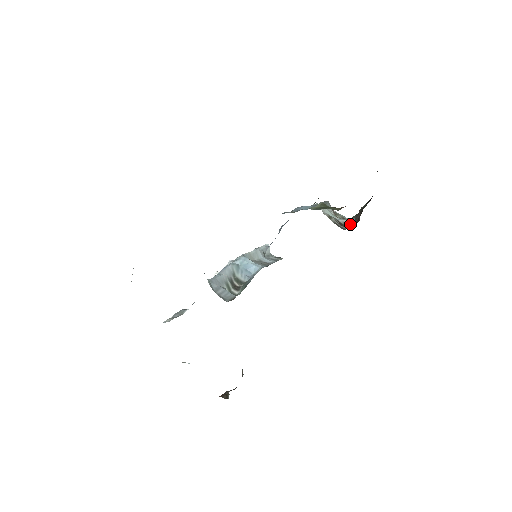
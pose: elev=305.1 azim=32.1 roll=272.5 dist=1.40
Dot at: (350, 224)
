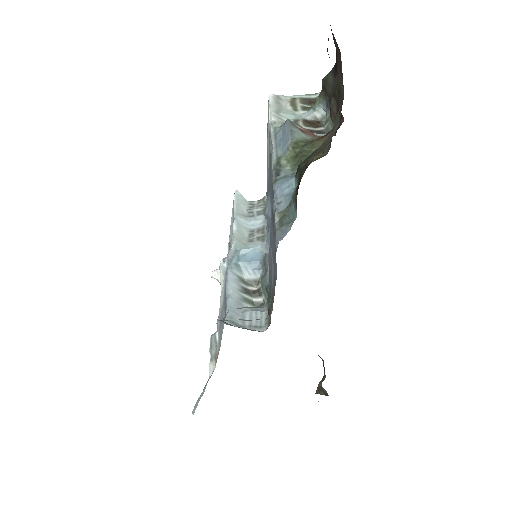
Dot at: (324, 115)
